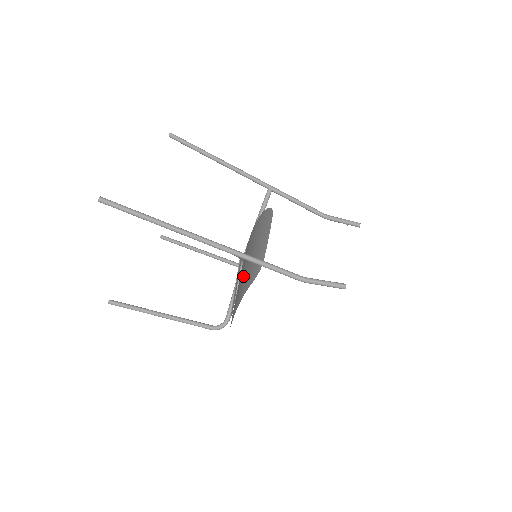
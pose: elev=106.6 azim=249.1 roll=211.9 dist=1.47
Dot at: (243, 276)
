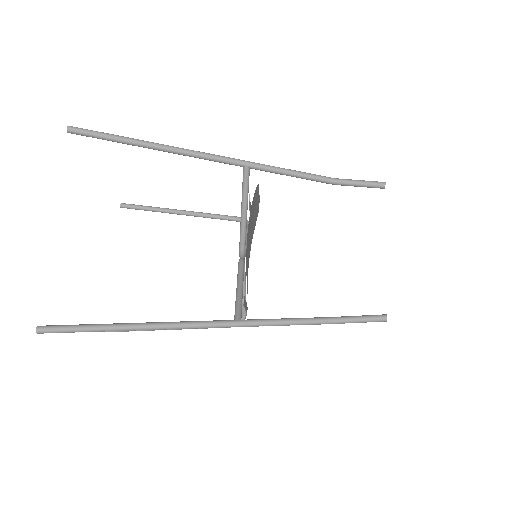
Dot at: occluded
